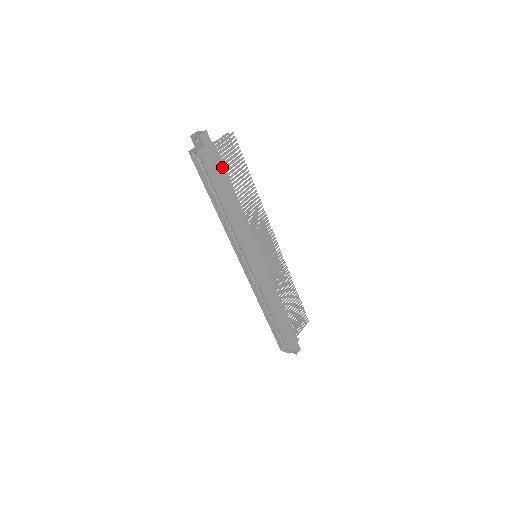
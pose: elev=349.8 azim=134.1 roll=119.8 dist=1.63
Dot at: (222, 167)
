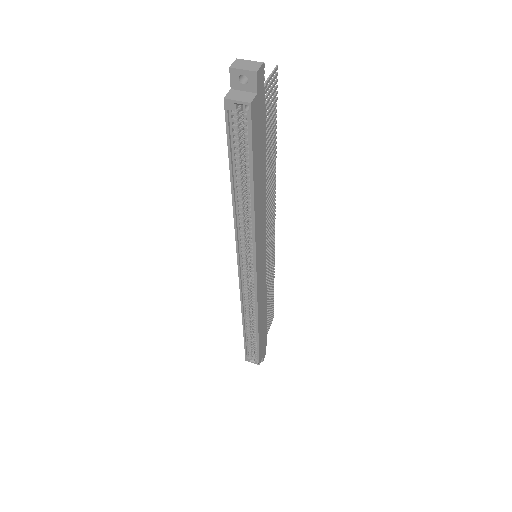
Dot at: (263, 130)
